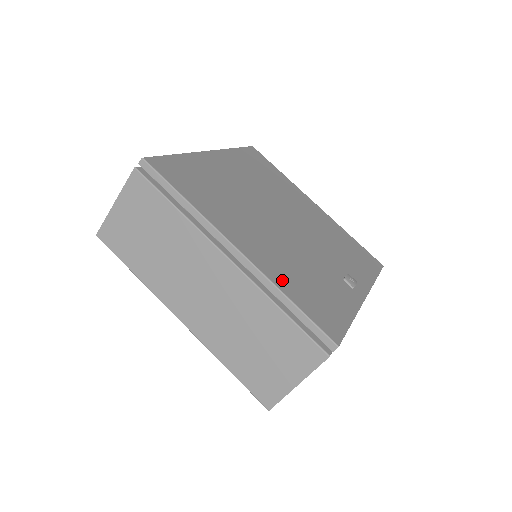
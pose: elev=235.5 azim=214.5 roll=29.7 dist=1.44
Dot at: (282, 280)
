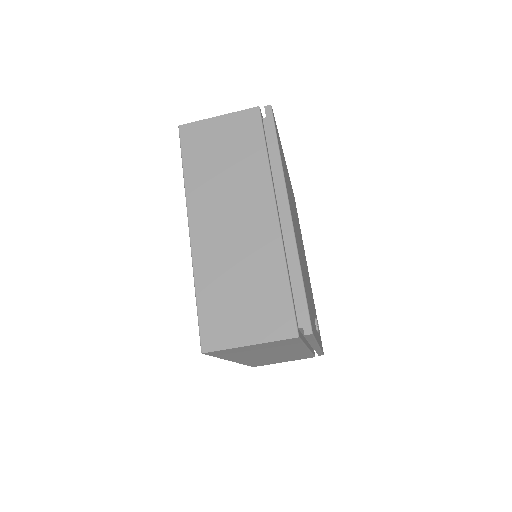
Dot at: (300, 260)
